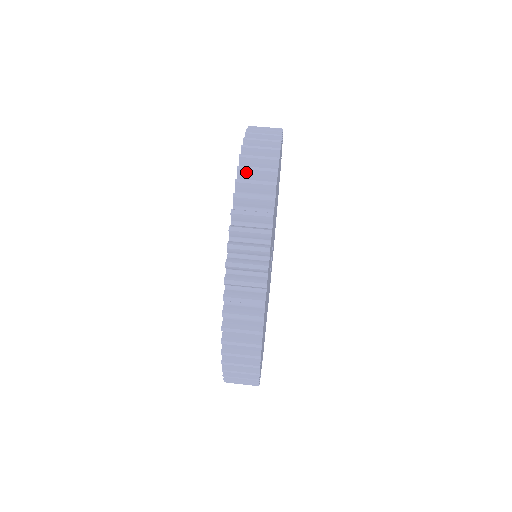
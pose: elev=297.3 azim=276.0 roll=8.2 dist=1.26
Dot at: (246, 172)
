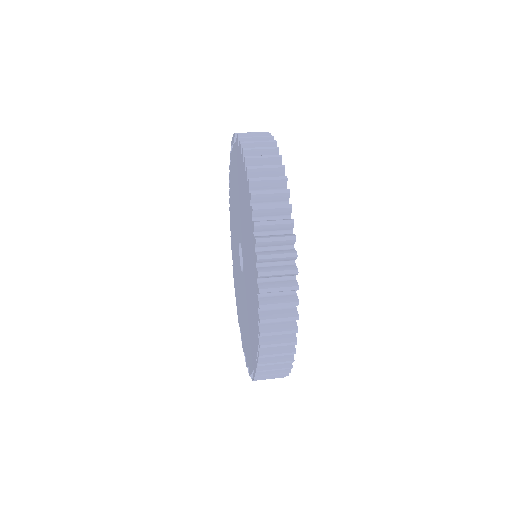
Dot at: occluded
